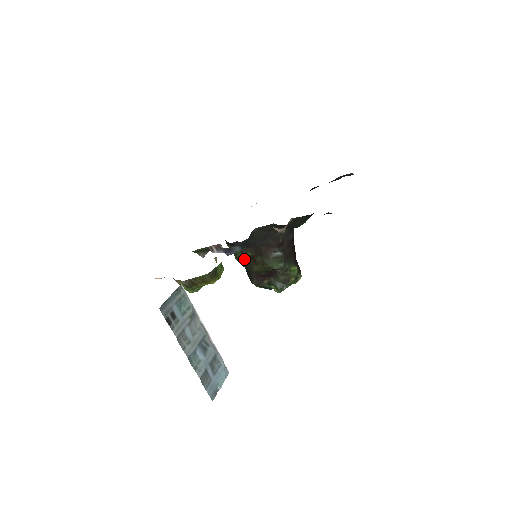
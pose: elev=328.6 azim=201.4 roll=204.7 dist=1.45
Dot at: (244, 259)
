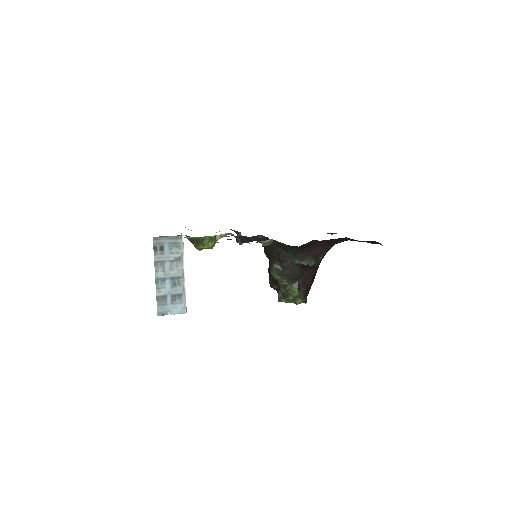
Dot at: occluded
